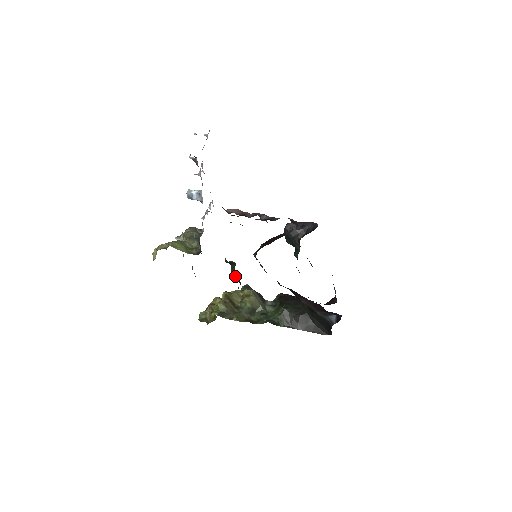
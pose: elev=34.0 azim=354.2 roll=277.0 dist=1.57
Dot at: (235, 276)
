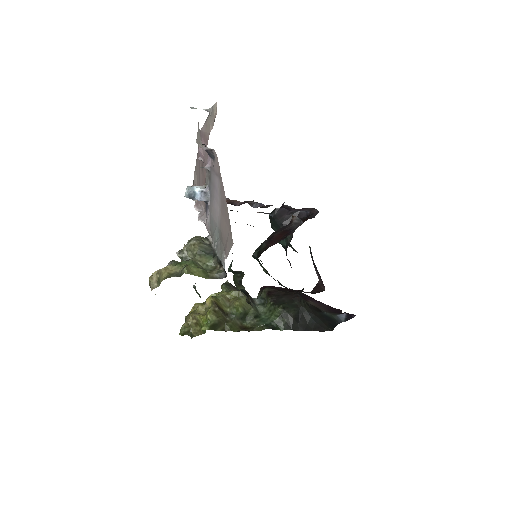
Dot at: (241, 286)
